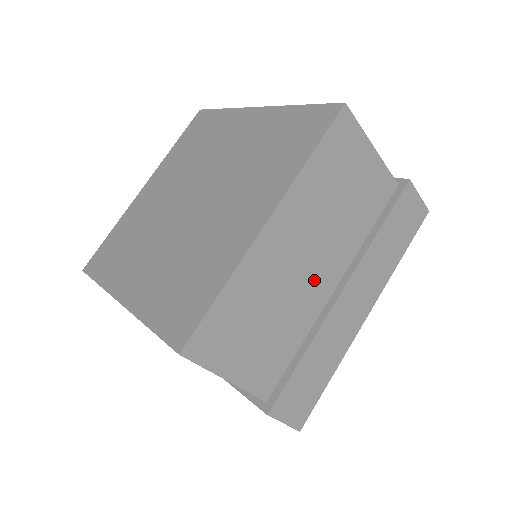
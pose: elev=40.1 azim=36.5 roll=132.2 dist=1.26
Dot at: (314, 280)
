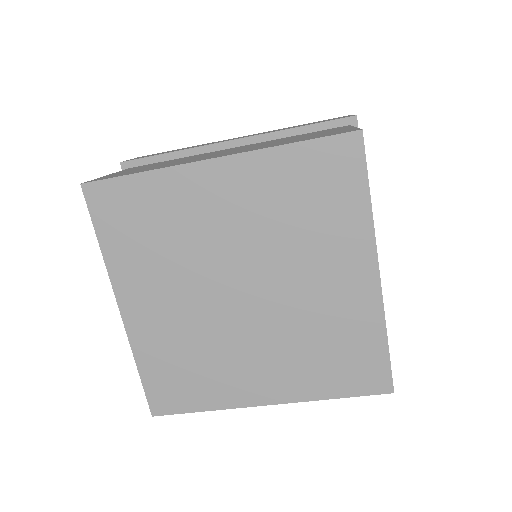
Dot at: occluded
